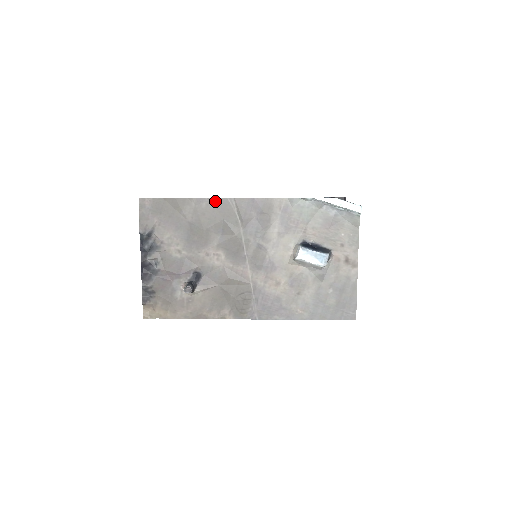
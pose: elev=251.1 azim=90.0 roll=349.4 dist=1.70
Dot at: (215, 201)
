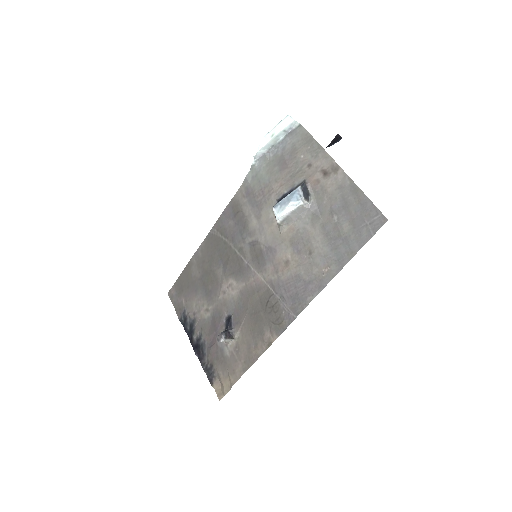
Dot at: (204, 243)
